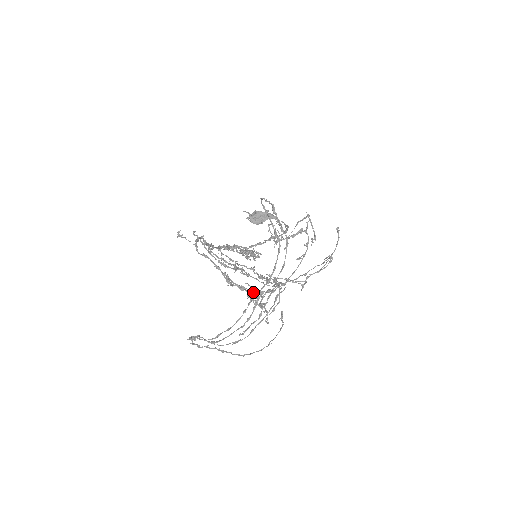
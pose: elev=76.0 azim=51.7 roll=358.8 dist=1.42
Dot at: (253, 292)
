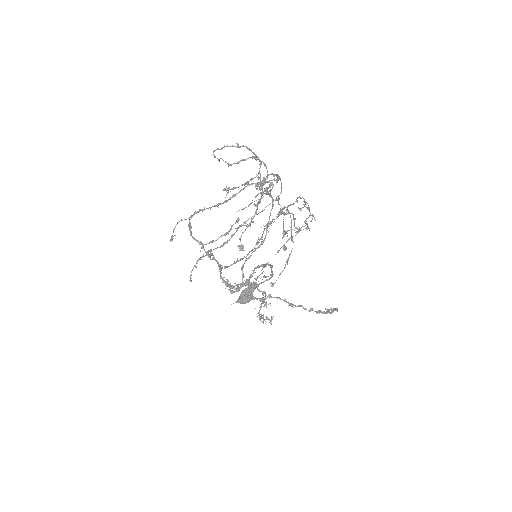
Dot at: (256, 176)
